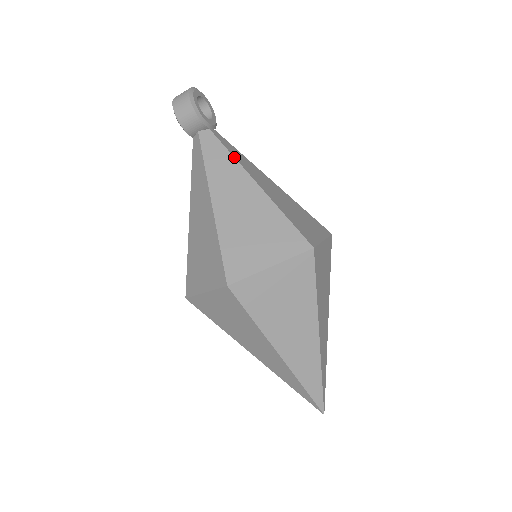
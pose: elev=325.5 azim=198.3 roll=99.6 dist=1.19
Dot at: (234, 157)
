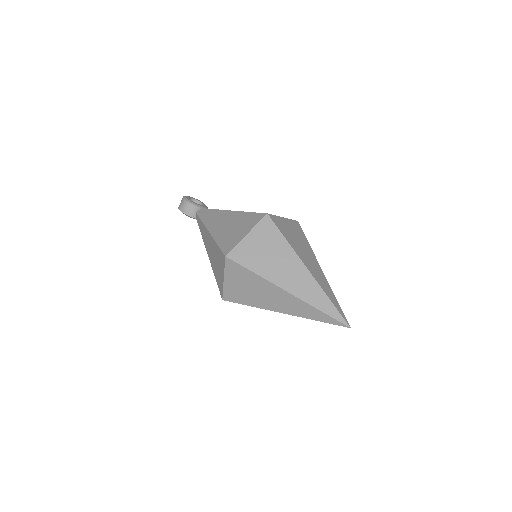
Dot at: (216, 209)
